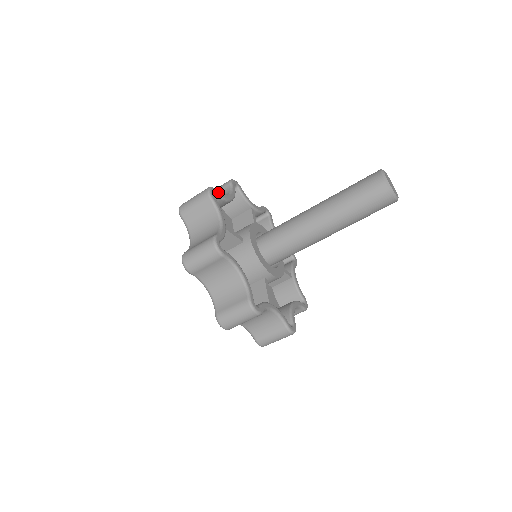
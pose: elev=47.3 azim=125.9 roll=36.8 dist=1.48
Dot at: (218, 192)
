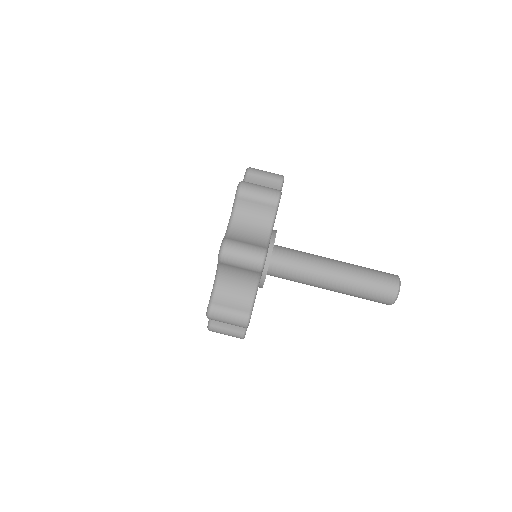
Dot at: occluded
